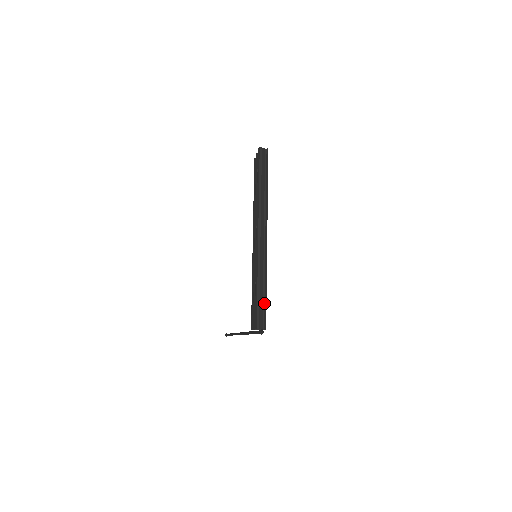
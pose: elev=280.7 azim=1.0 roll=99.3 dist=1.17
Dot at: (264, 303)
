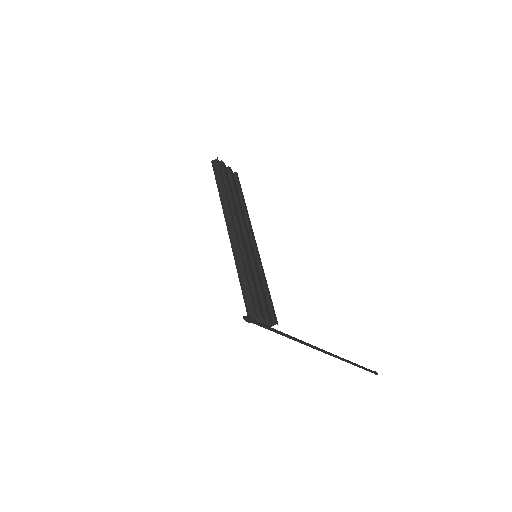
Dot at: (250, 291)
